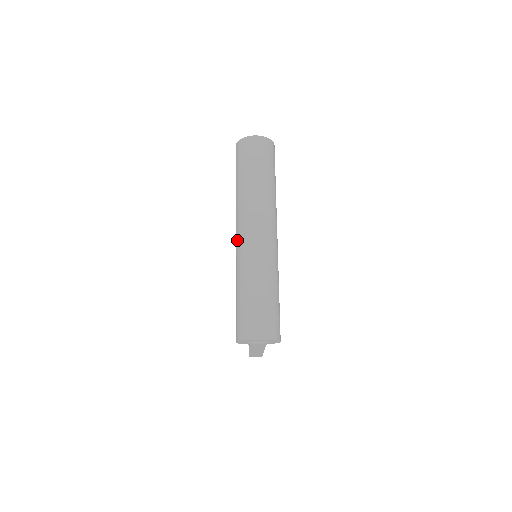
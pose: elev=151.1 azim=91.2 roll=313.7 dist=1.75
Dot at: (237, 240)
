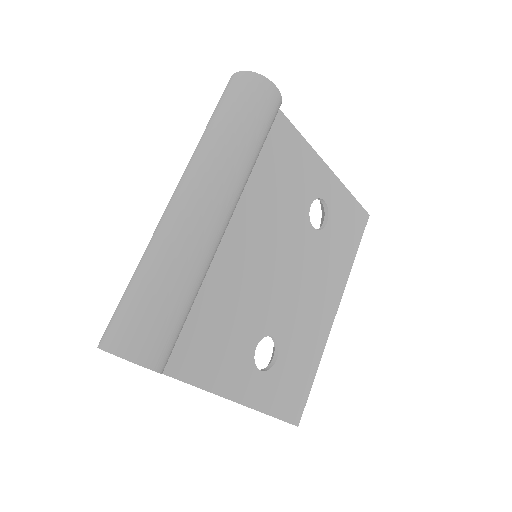
Dot at: occluded
